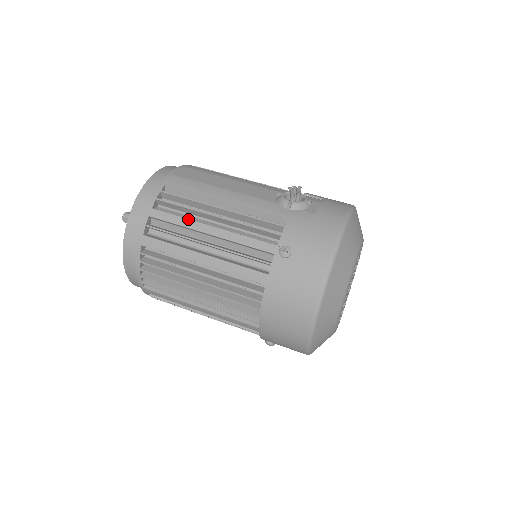
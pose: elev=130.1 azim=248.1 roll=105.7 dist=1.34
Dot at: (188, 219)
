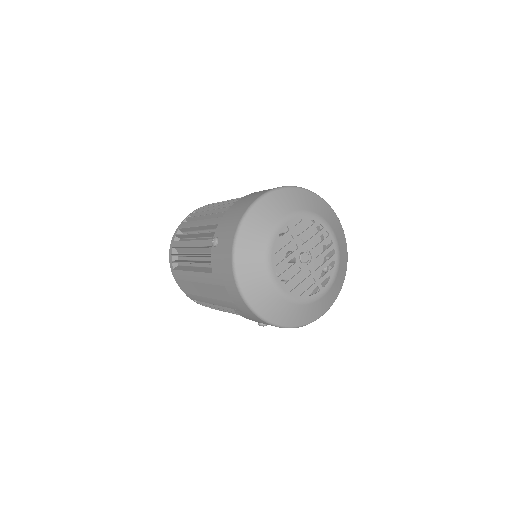
Dot at: occluded
